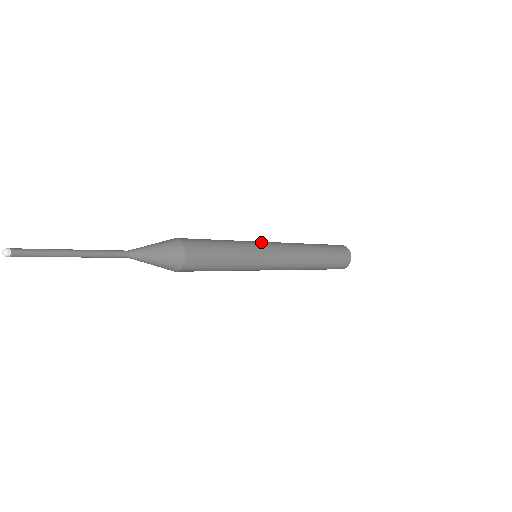
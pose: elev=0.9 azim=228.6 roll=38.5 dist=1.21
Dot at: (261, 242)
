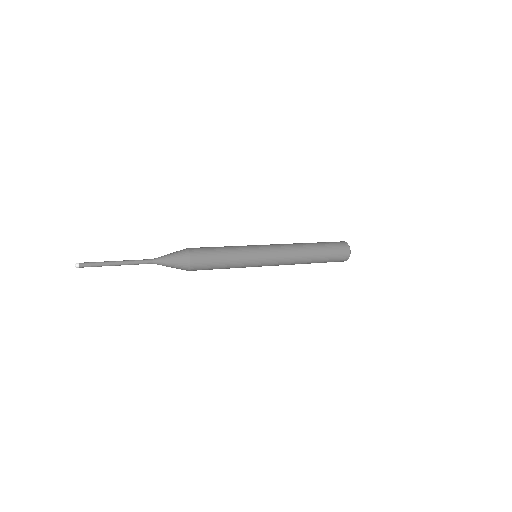
Dot at: (260, 248)
